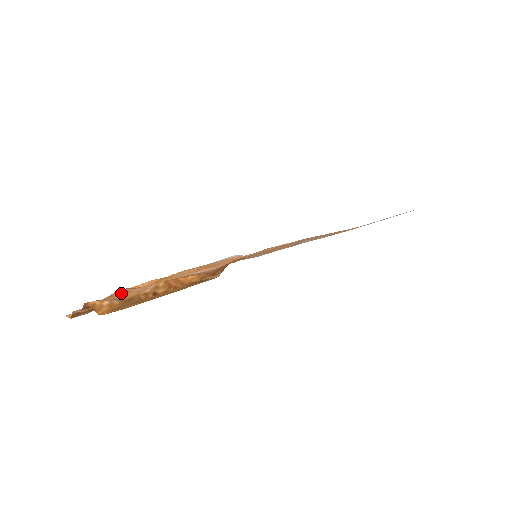
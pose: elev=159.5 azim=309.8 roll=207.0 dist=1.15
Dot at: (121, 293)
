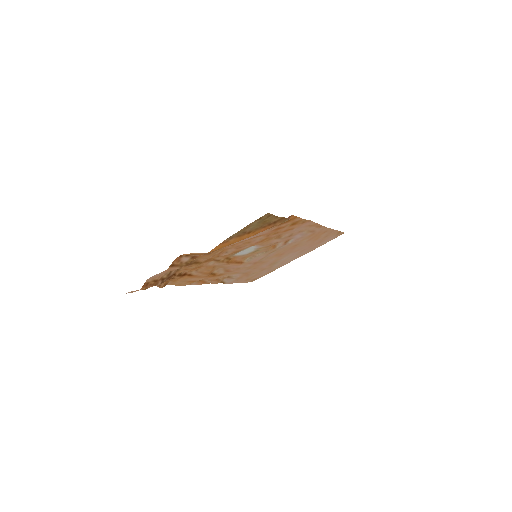
Dot at: occluded
